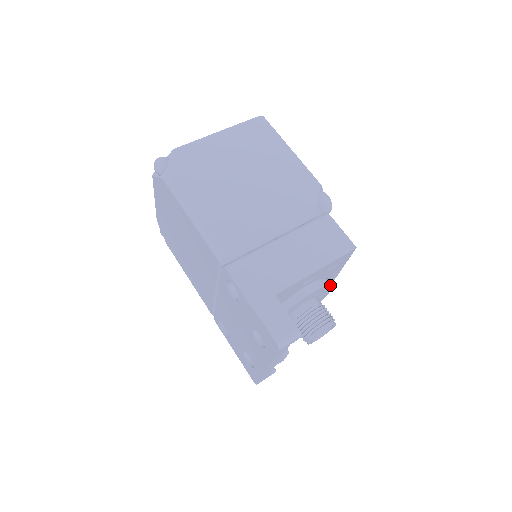
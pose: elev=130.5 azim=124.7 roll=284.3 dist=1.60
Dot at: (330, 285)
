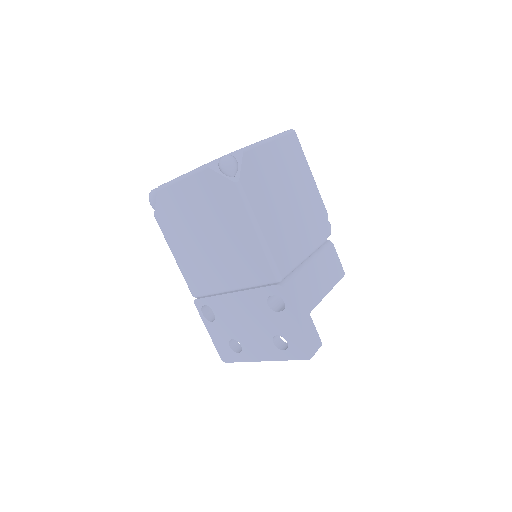
Dot at: occluded
